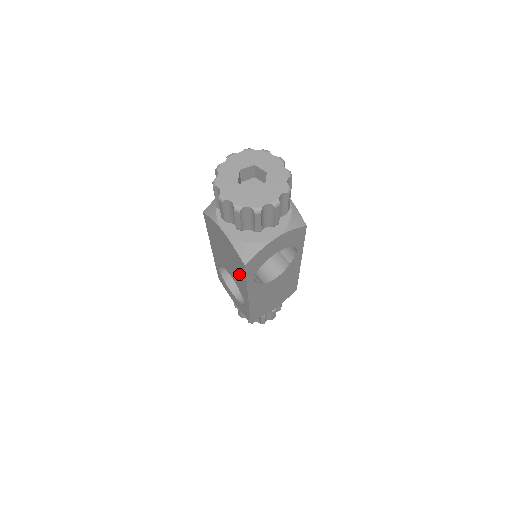
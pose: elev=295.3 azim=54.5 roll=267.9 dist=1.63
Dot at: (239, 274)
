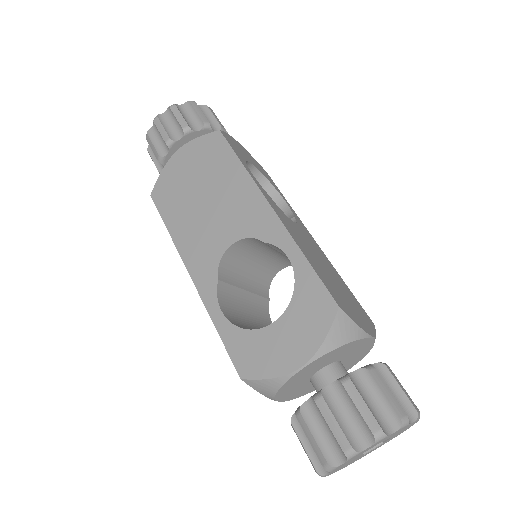
Dot at: occluded
